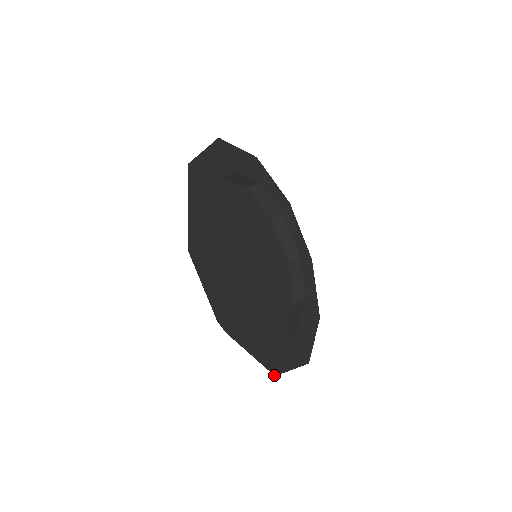
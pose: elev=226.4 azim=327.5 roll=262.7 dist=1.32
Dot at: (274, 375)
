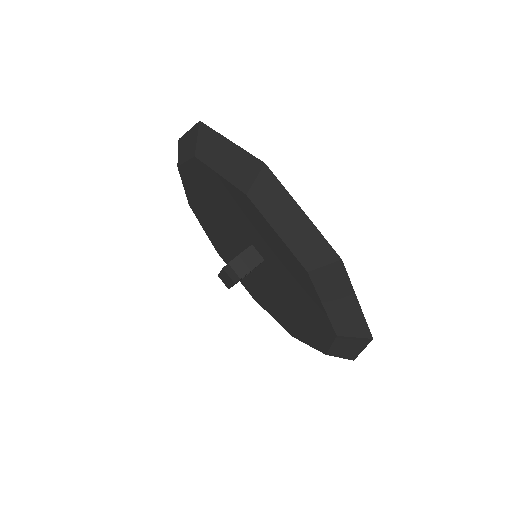
Dot at: (340, 258)
